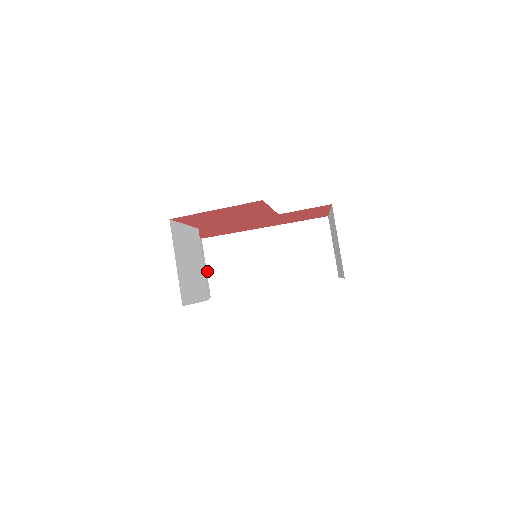
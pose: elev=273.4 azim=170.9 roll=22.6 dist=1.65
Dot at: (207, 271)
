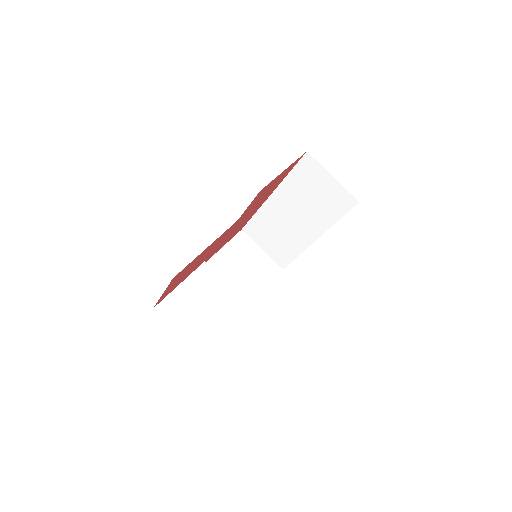
Dot at: (264, 252)
